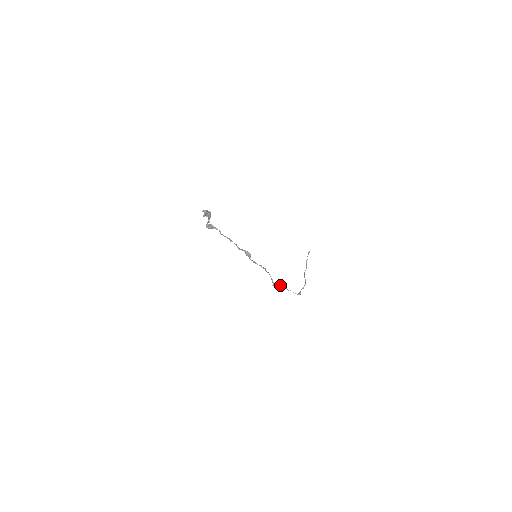
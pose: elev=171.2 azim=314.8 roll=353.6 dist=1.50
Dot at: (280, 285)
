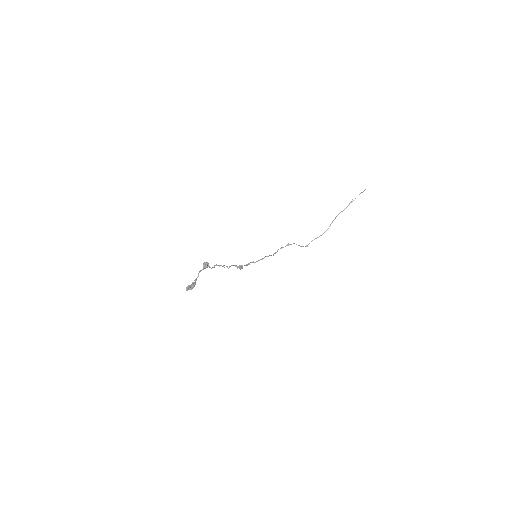
Dot at: (287, 245)
